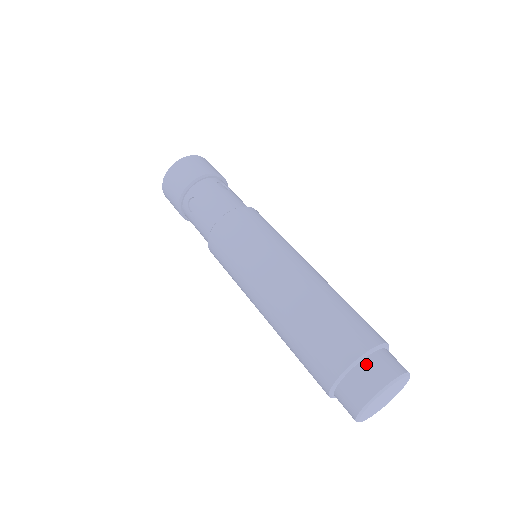
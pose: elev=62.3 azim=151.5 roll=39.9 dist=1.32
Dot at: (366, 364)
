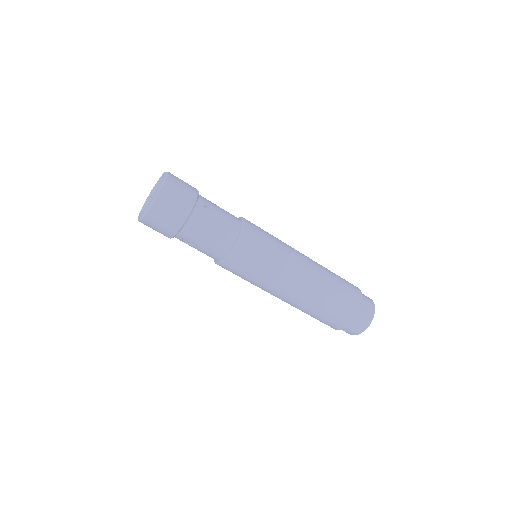
Dot at: (356, 321)
